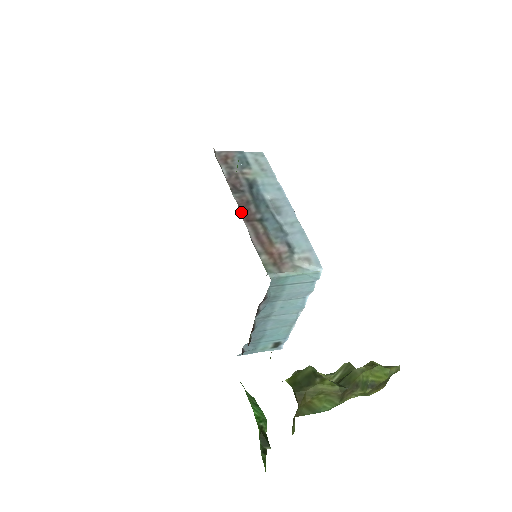
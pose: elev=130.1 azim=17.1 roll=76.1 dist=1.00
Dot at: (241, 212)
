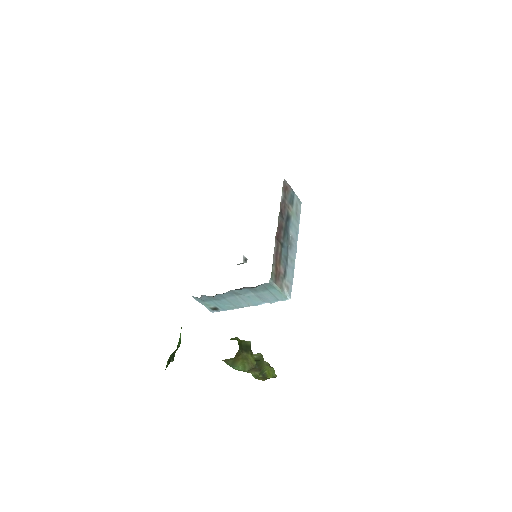
Dot at: (277, 231)
